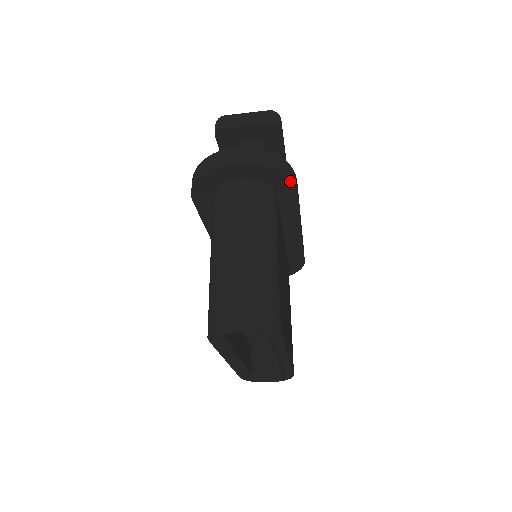
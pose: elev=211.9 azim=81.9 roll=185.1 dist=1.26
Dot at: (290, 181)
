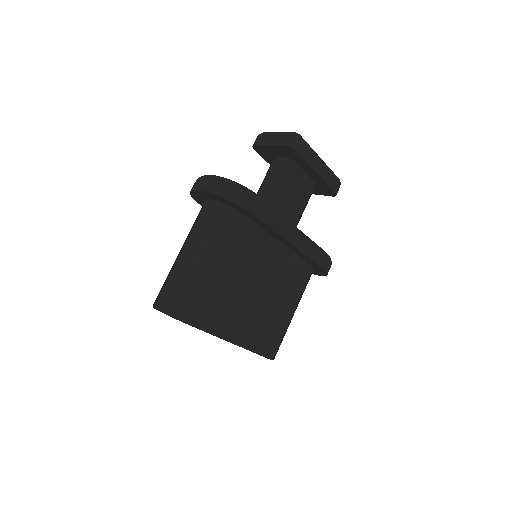
Dot at: (243, 208)
